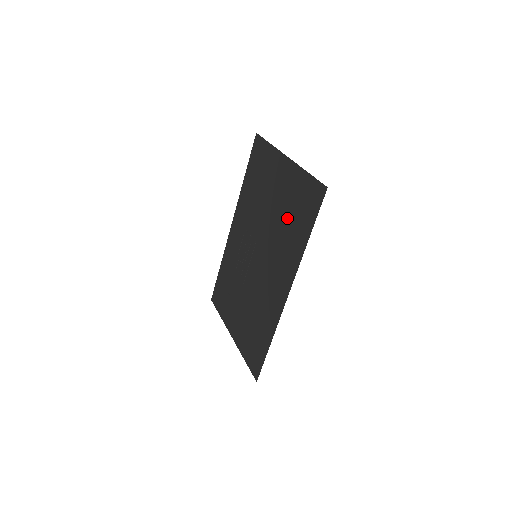
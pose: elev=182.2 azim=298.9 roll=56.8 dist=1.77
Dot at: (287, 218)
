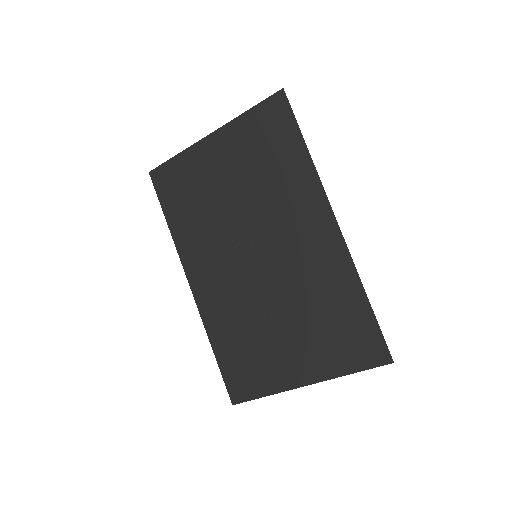
Dot at: (262, 170)
